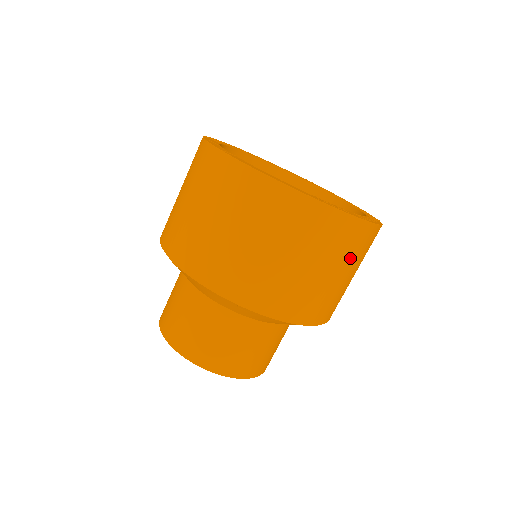
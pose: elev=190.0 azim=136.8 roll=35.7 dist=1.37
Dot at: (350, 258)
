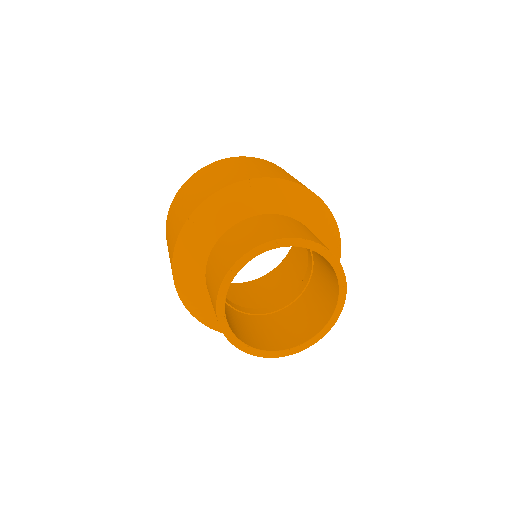
Dot at: occluded
